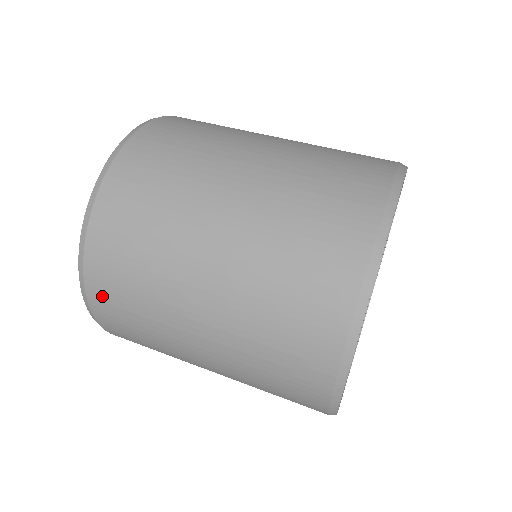
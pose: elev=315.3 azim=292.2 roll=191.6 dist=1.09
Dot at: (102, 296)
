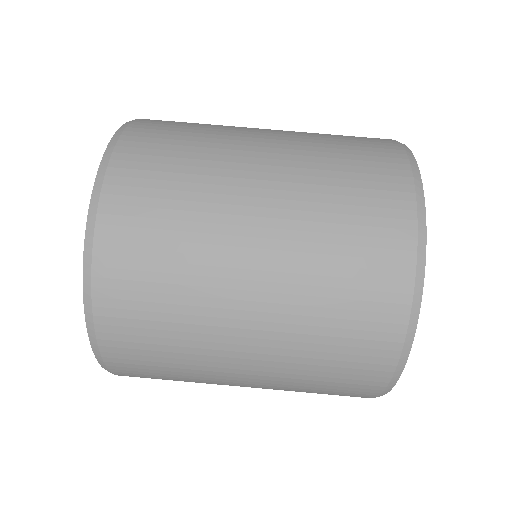
Dot at: occluded
